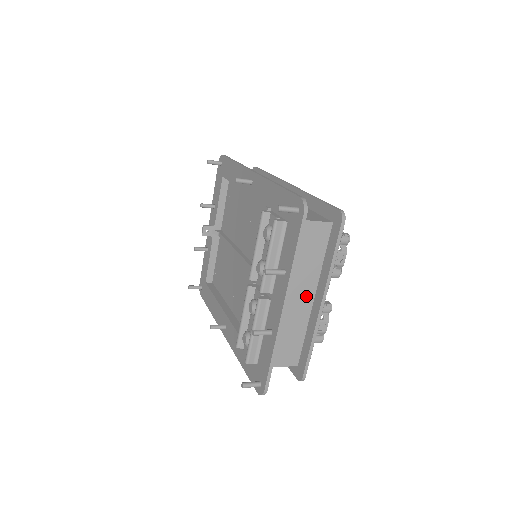
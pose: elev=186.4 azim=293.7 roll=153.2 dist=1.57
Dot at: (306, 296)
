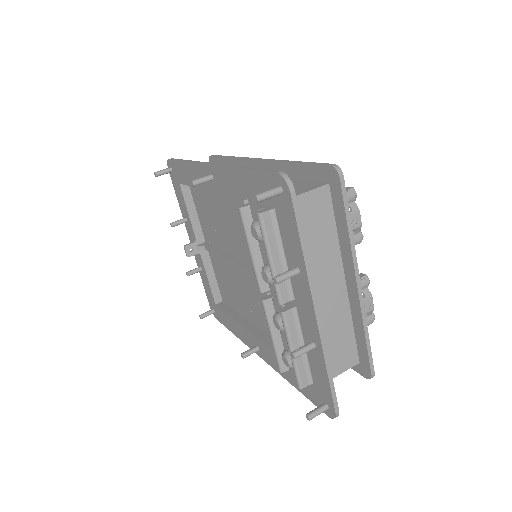
Dot at: (335, 283)
